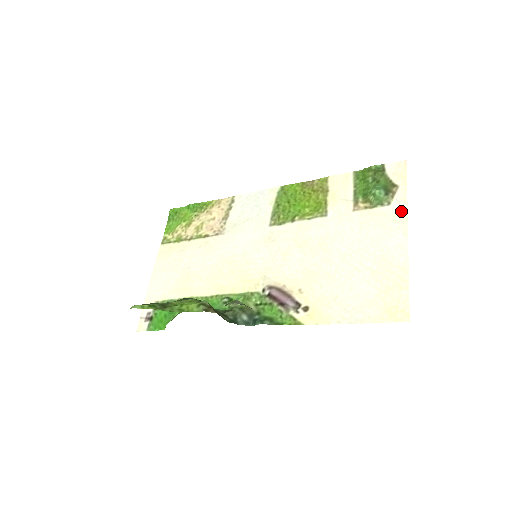
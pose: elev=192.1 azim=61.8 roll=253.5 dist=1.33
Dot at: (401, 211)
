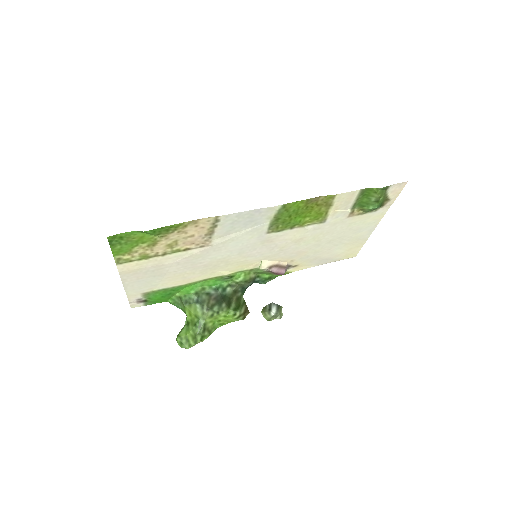
Dot at: (382, 214)
